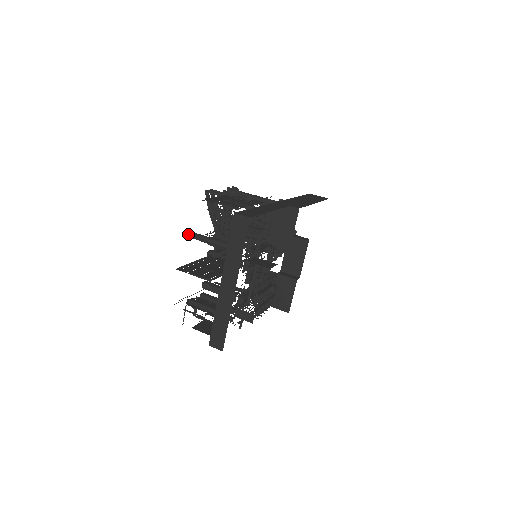
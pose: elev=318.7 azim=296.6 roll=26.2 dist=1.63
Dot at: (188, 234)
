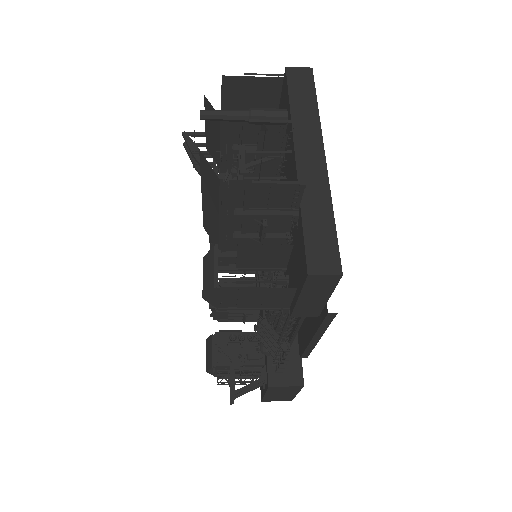
Dot at: (209, 110)
